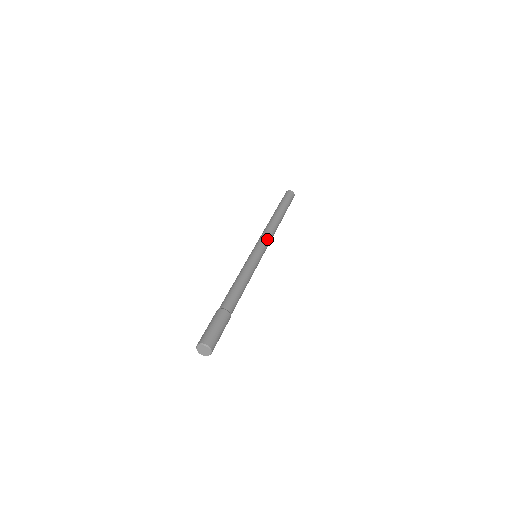
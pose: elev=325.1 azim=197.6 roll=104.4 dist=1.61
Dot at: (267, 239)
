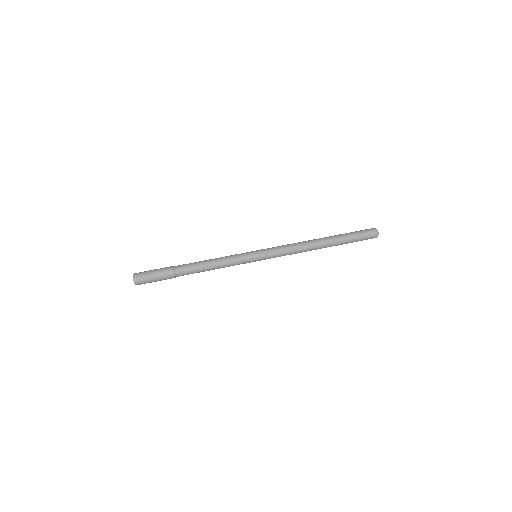
Dot at: (279, 247)
